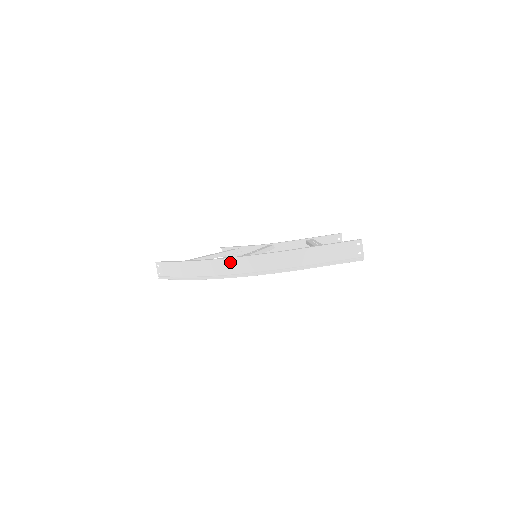
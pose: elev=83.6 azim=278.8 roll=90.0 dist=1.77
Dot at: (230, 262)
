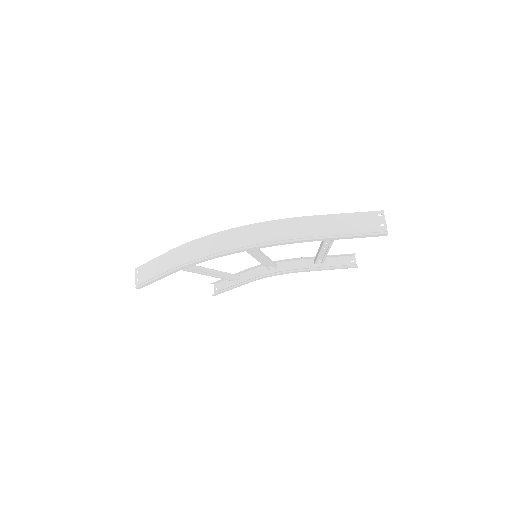
Dot at: (226, 234)
